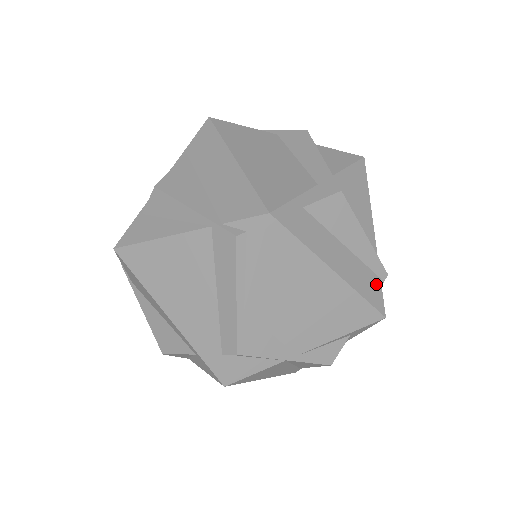
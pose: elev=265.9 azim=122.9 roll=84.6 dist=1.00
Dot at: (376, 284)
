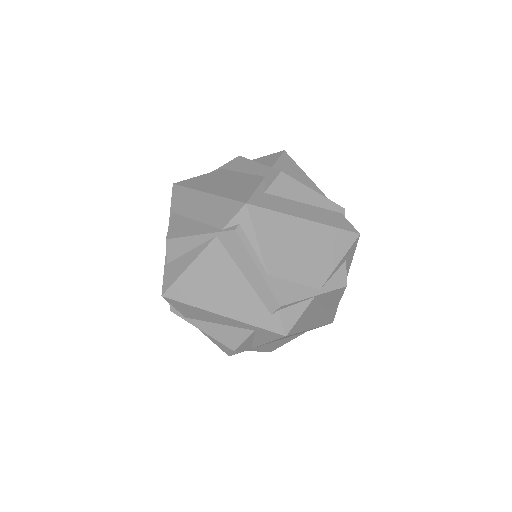
Dot at: (340, 217)
